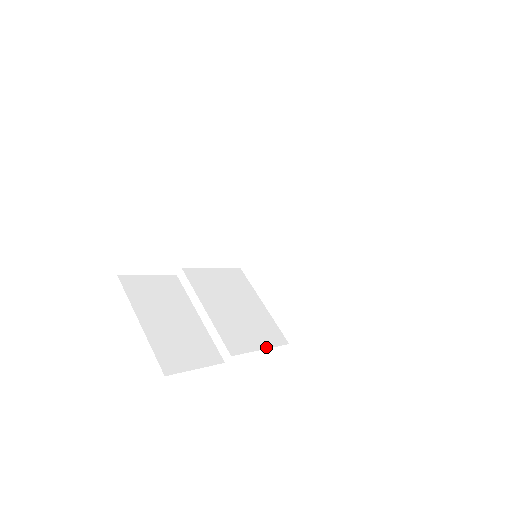
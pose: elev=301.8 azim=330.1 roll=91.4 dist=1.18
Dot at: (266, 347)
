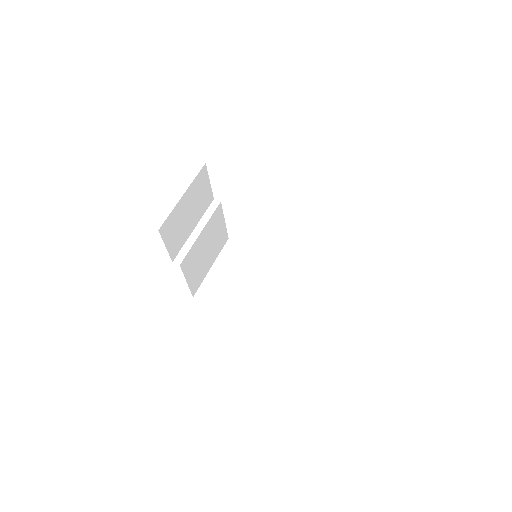
Dot at: (189, 284)
